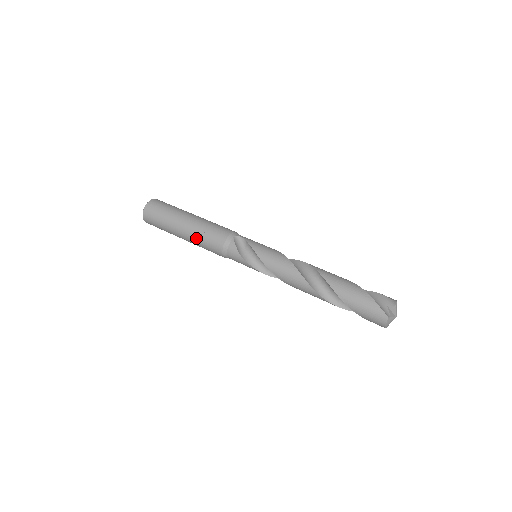
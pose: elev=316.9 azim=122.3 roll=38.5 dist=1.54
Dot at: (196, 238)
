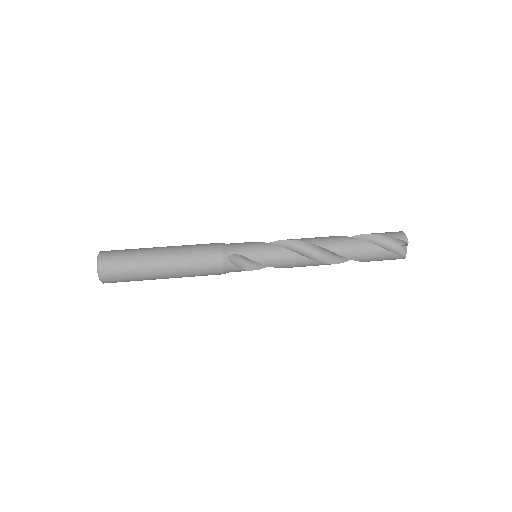
Dot at: occluded
